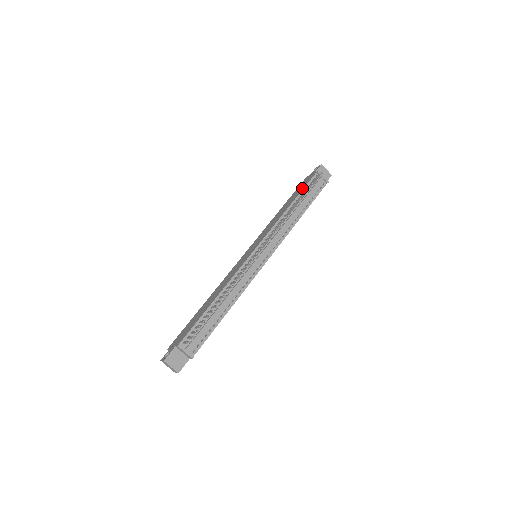
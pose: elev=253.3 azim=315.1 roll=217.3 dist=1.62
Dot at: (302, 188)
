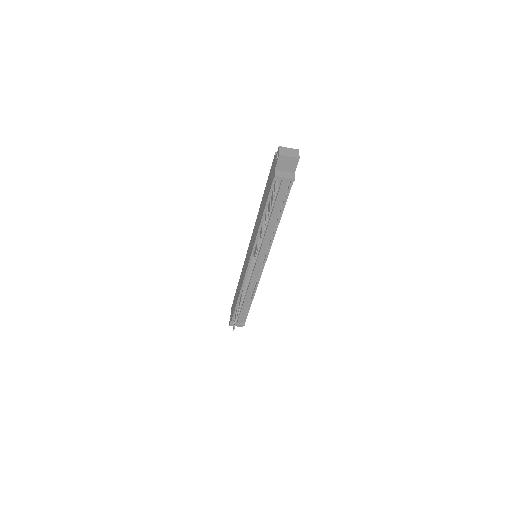
Dot at: (267, 195)
